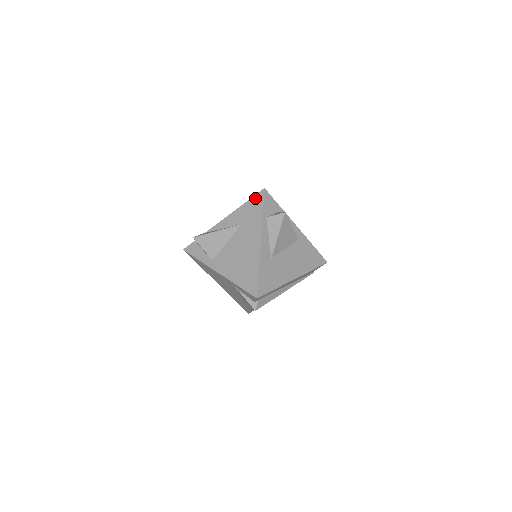
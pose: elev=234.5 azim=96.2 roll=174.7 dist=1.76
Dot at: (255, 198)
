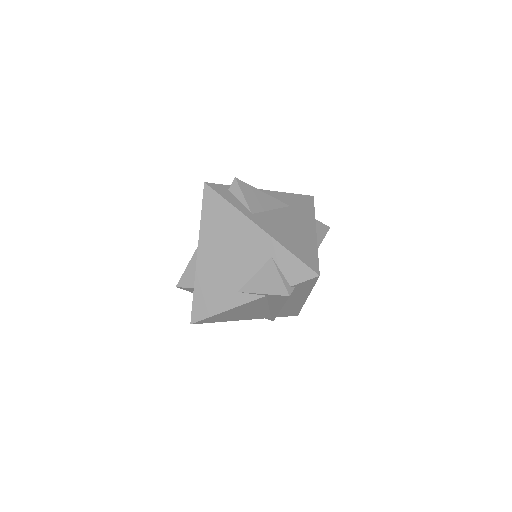
Dot at: (304, 196)
